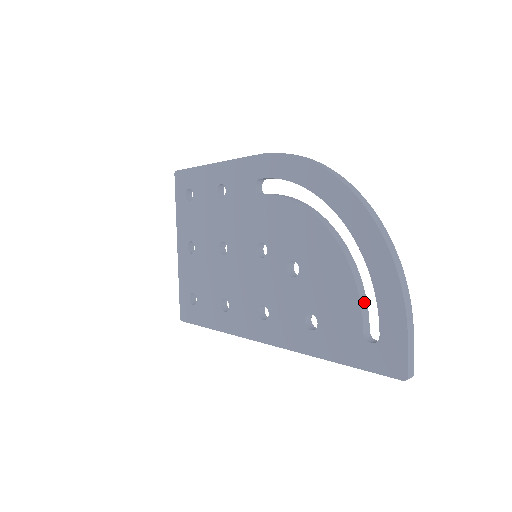
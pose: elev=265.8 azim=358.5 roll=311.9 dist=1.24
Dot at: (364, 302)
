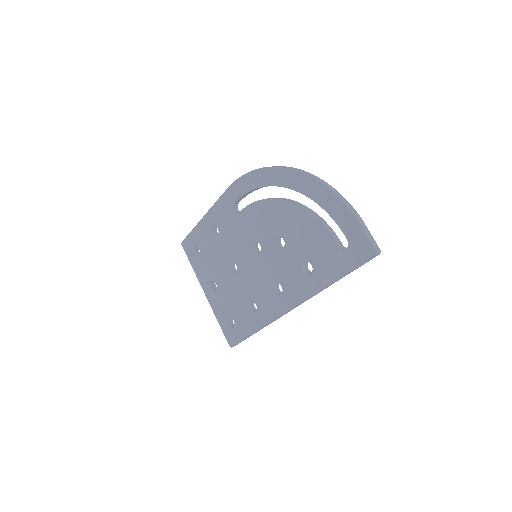
Dot at: (329, 229)
